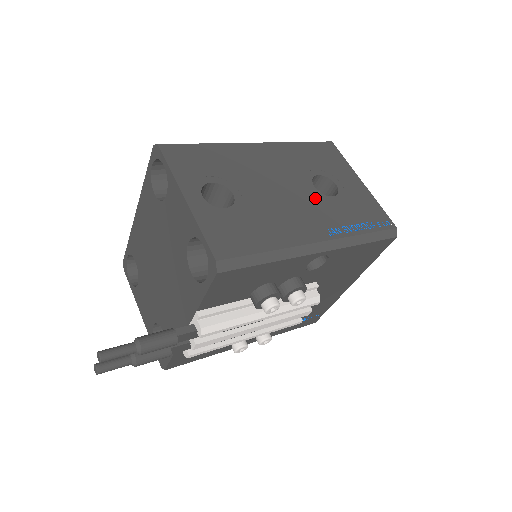
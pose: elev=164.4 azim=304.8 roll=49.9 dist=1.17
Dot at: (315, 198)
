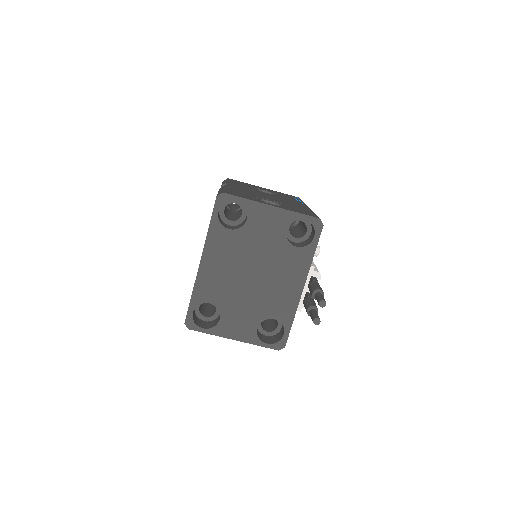
Dot at: (276, 196)
